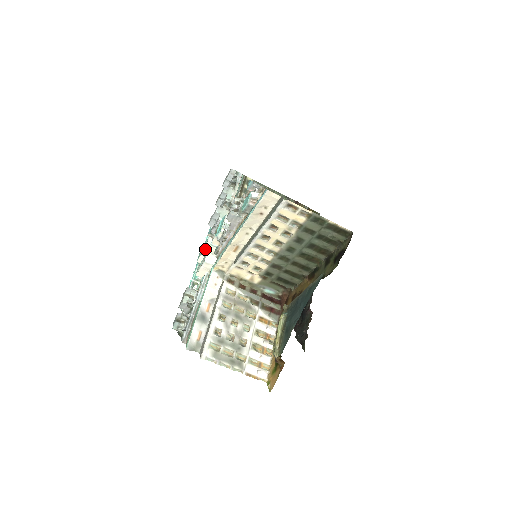
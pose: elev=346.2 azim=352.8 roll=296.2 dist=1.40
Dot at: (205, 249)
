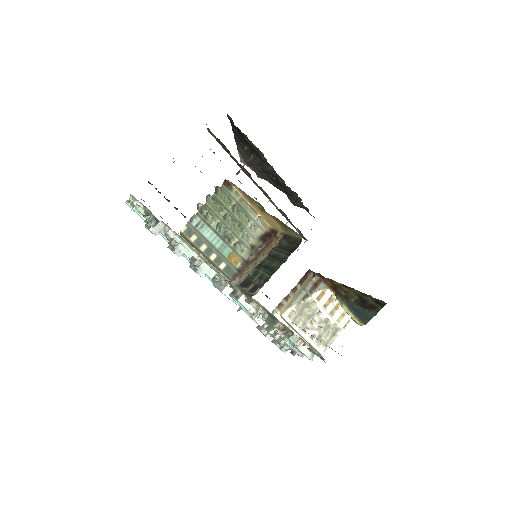
Dot at: (230, 299)
